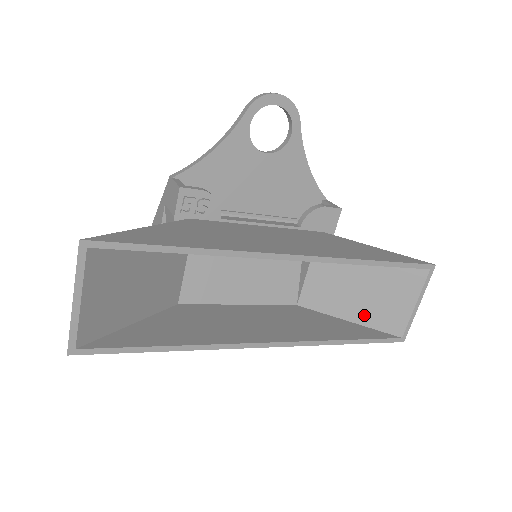
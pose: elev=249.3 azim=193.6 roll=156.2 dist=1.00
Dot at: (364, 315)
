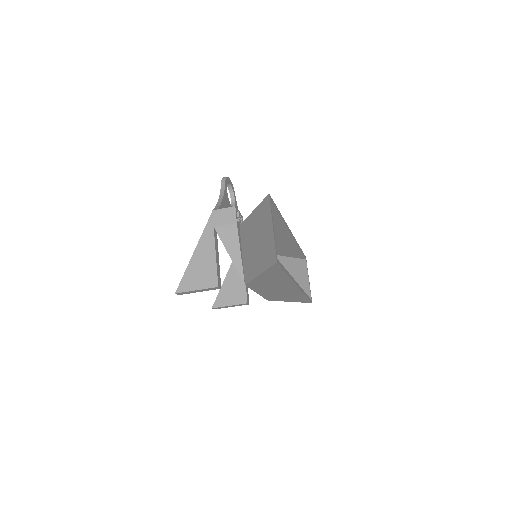
Dot at: occluded
